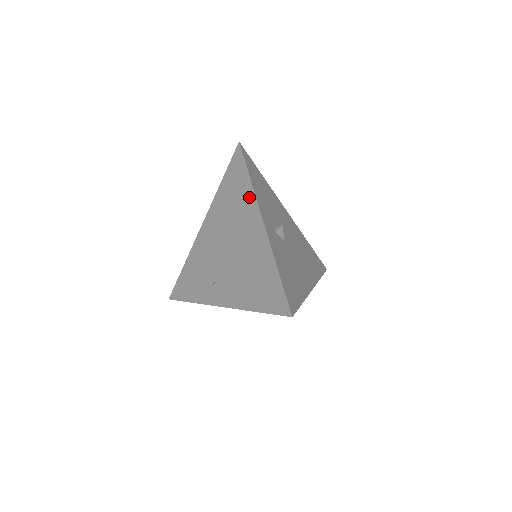
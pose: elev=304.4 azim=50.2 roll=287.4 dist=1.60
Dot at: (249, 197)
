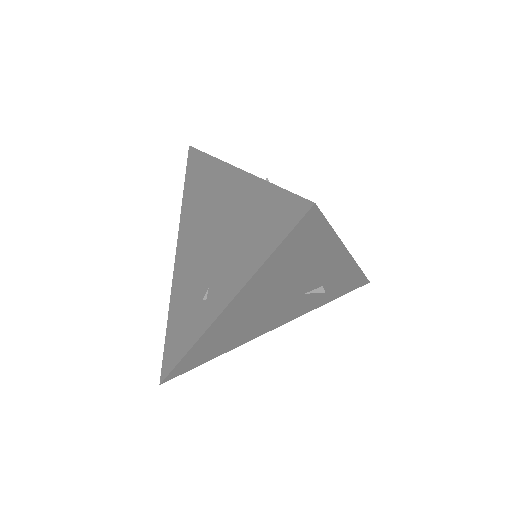
Dot at: (213, 169)
